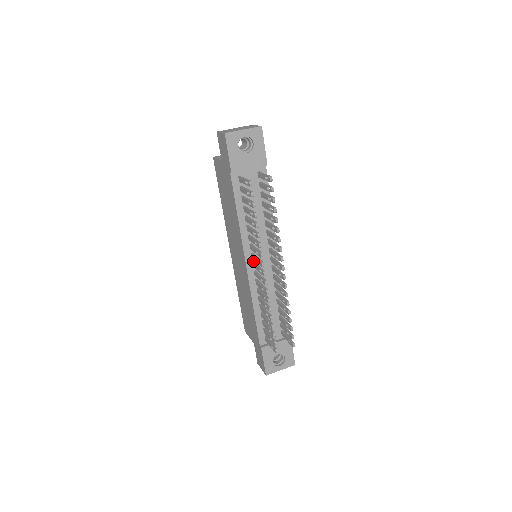
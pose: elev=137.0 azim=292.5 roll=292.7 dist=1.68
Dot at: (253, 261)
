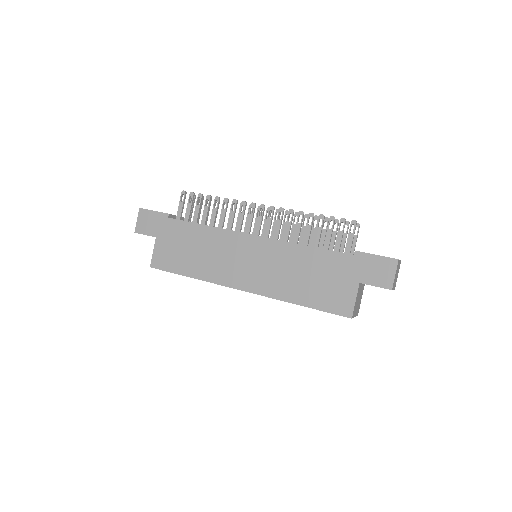
Dot at: occluded
